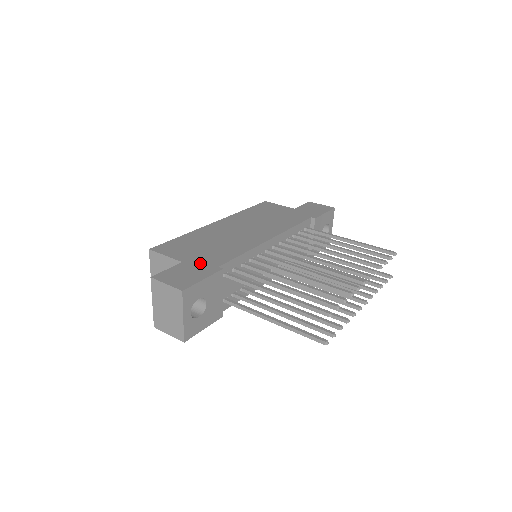
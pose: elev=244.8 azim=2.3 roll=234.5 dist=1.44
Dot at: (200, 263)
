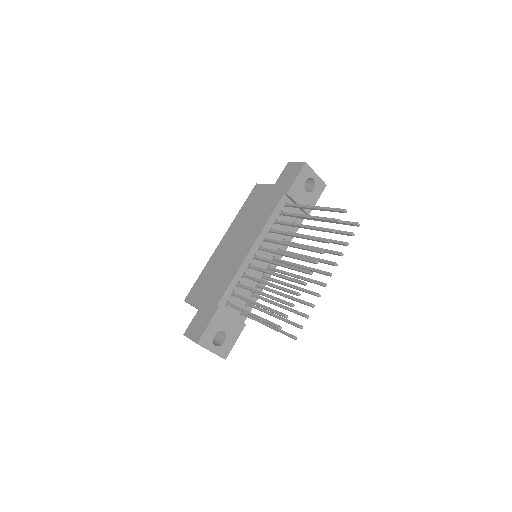
Dot at: (207, 306)
